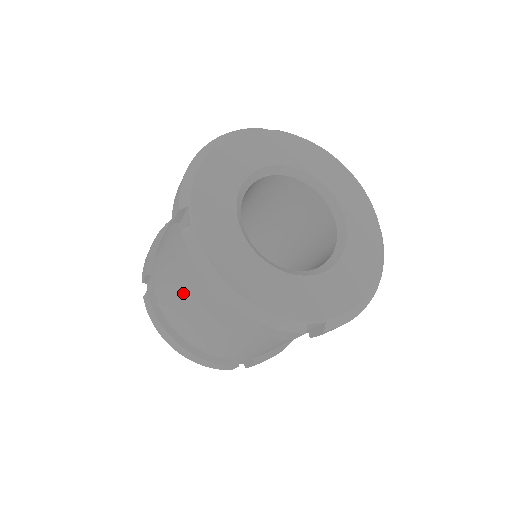
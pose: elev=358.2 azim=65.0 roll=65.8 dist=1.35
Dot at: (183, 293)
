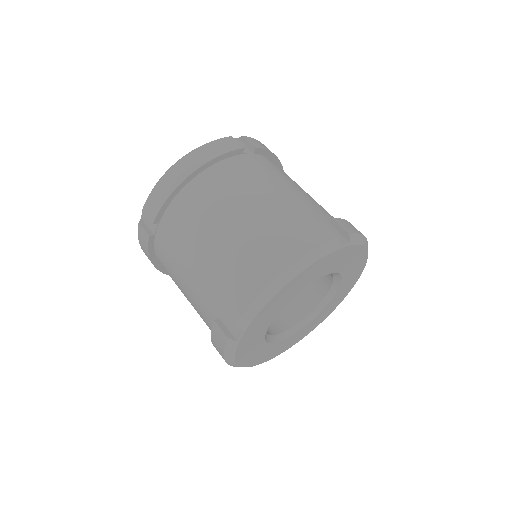
Dot at: (192, 303)
